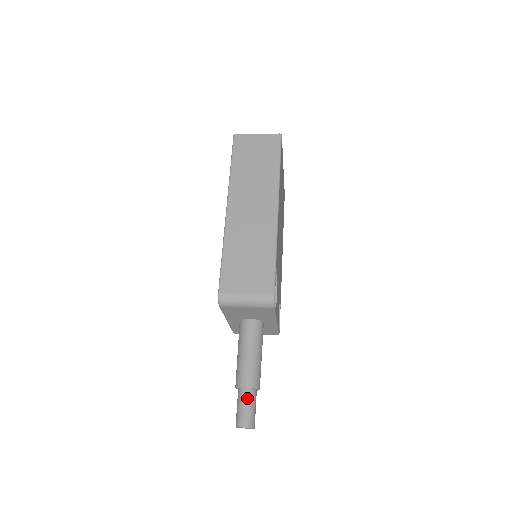
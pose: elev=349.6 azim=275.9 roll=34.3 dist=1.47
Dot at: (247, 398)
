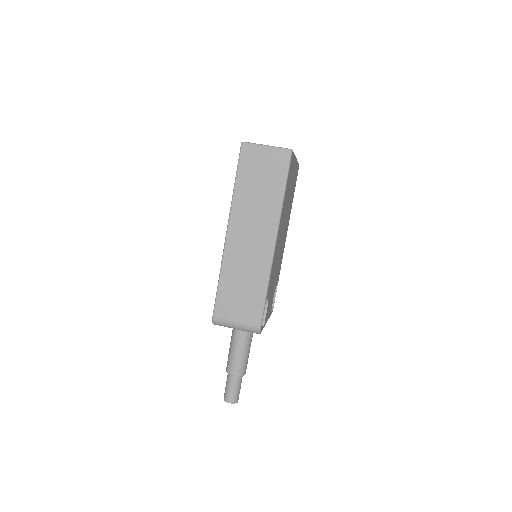
Dot at: (234, 382)
